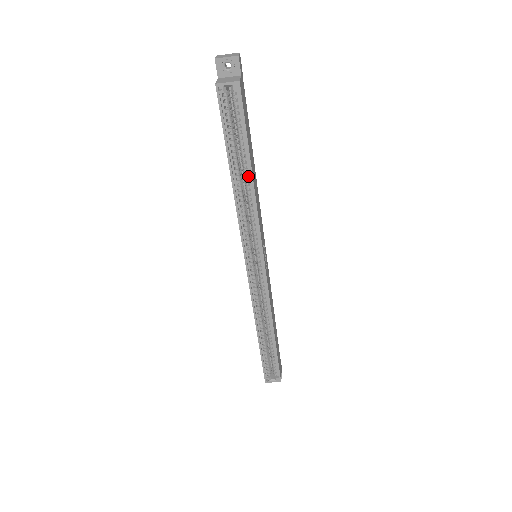
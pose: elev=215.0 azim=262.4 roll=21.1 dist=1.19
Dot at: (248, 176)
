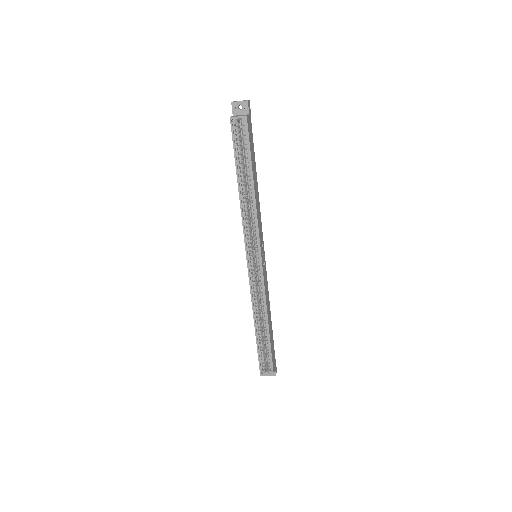
Dot at: (251, 187)
